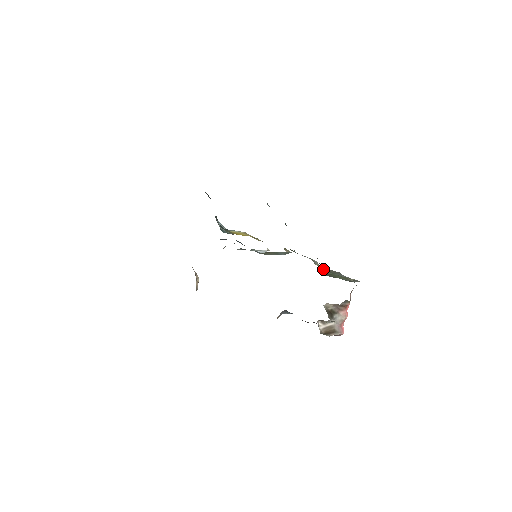
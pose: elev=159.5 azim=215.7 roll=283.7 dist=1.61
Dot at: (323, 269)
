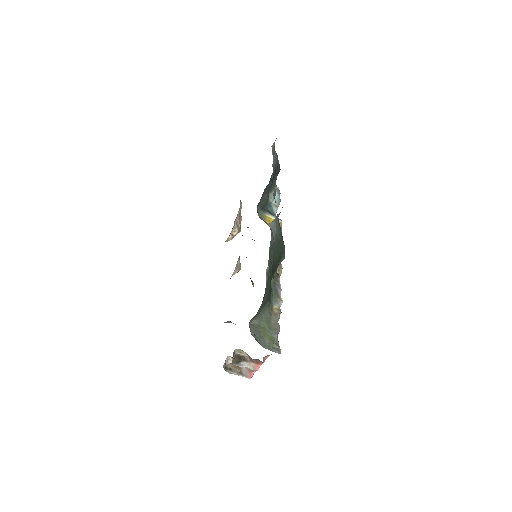
Dot at: (265, 318)
